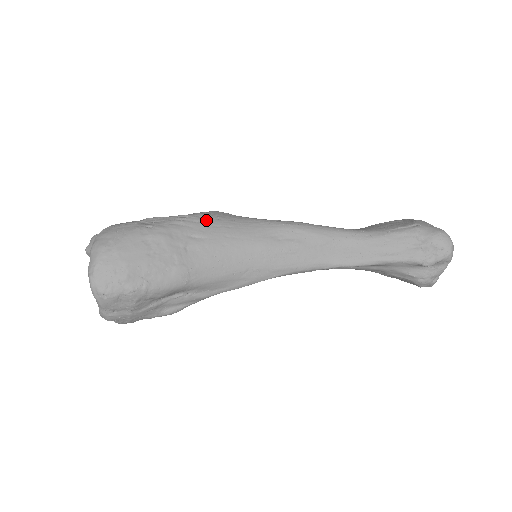
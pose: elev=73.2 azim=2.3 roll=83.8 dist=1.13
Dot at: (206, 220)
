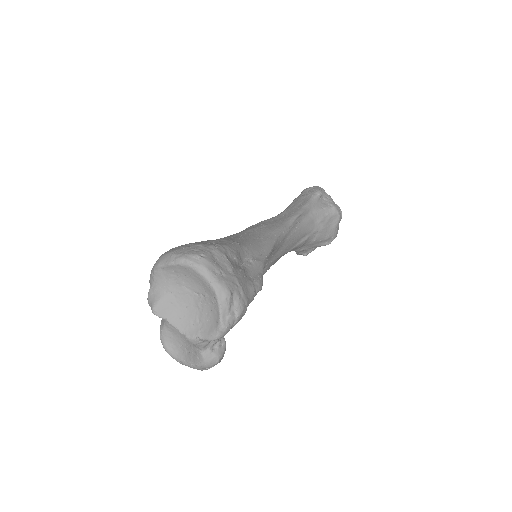
Dot at: occluded
